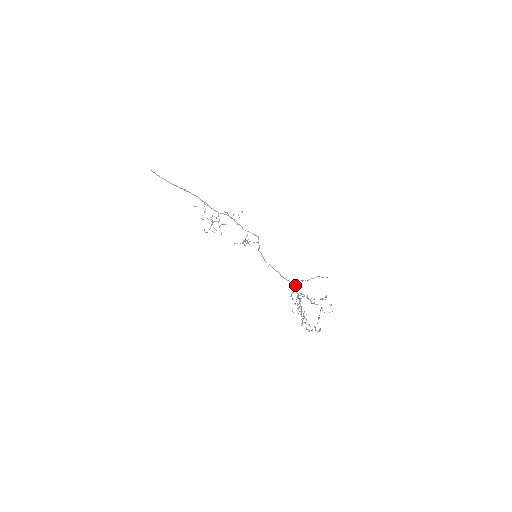
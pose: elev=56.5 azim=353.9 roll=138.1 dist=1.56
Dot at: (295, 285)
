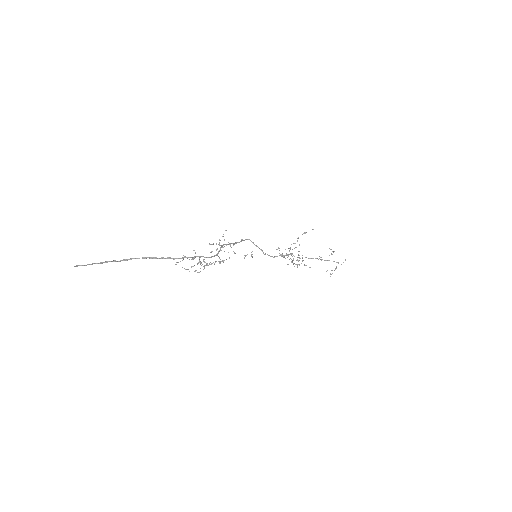
Dot at: occluded
